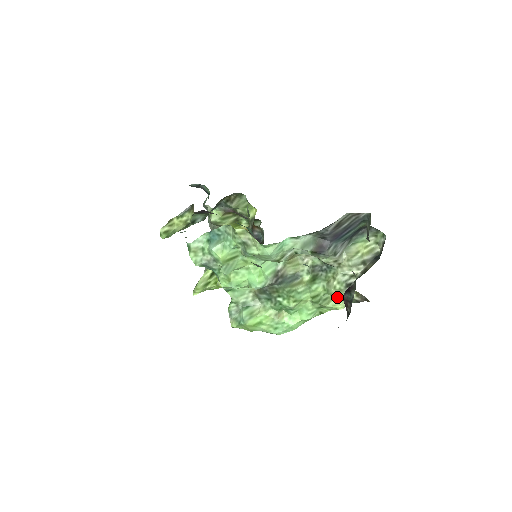
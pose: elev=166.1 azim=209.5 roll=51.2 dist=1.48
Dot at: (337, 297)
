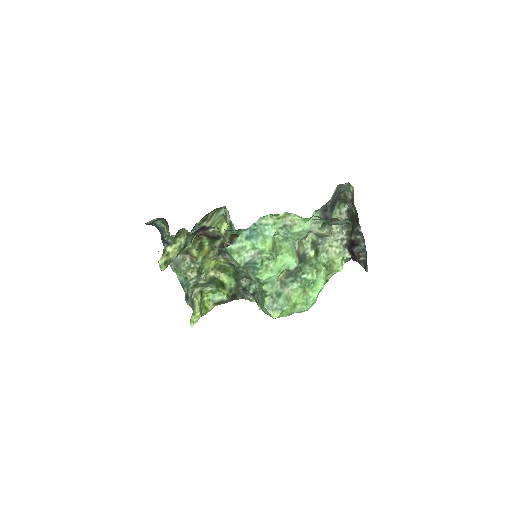
Dot at: (337, 261)
